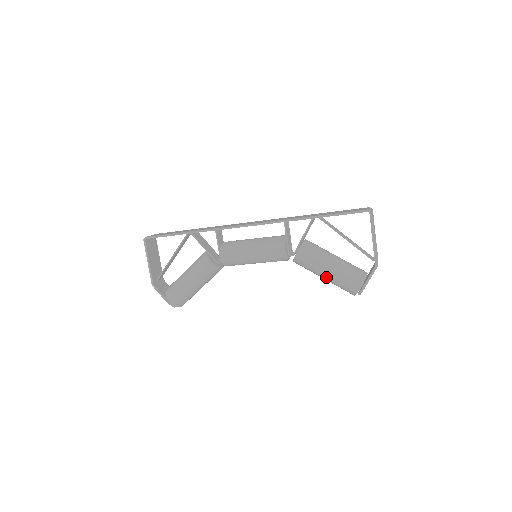
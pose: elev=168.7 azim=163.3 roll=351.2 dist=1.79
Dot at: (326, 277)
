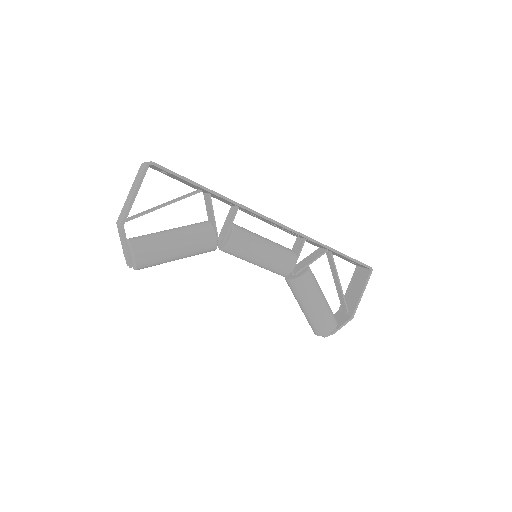
Dot at: (312, 309)
